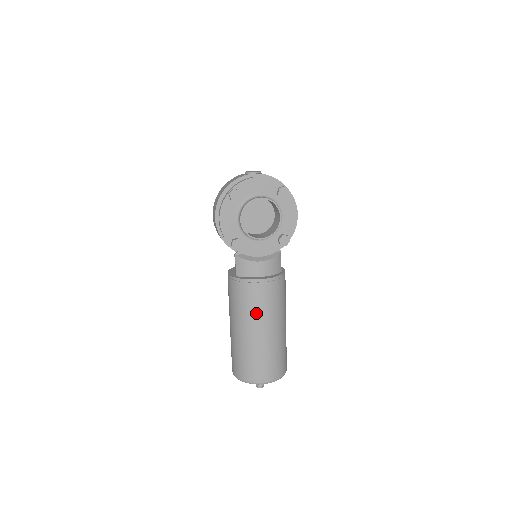
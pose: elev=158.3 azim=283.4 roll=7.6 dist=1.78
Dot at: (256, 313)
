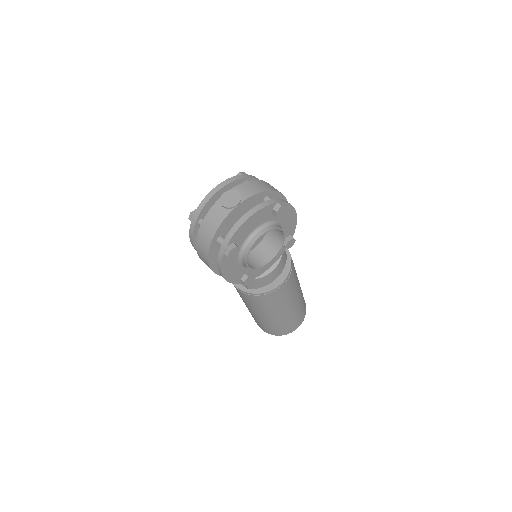
Dot at: (280, 305)
